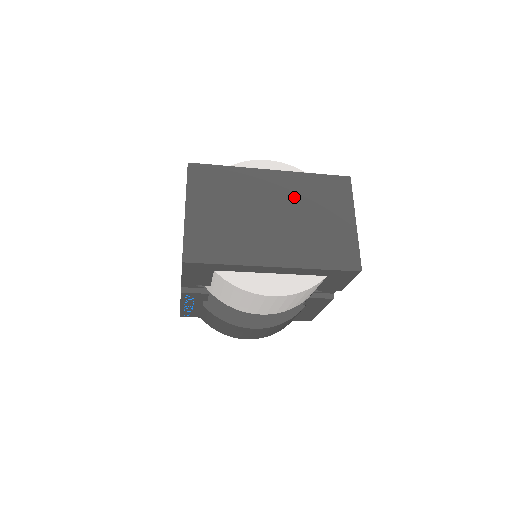
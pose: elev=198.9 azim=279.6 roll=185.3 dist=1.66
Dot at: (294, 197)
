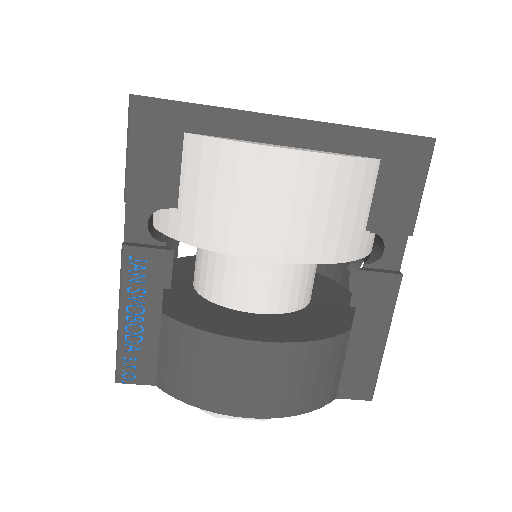
Dot at: occluded
